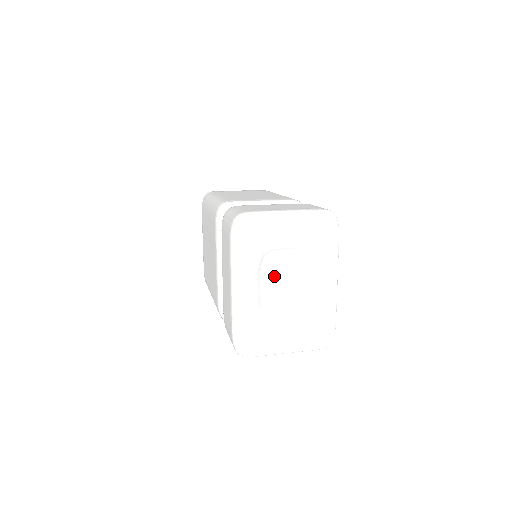
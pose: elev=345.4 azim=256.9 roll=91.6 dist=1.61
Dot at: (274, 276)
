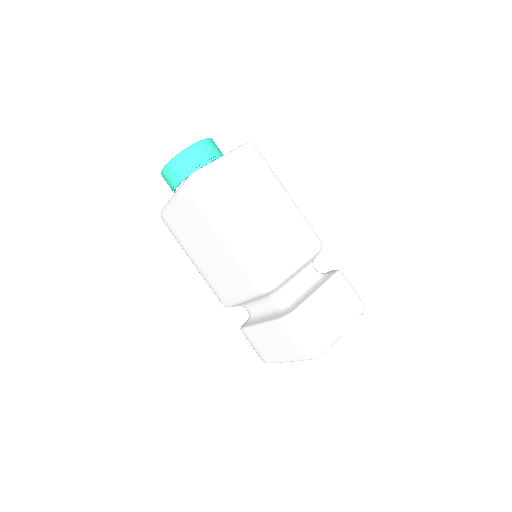
Dot at: occluded
